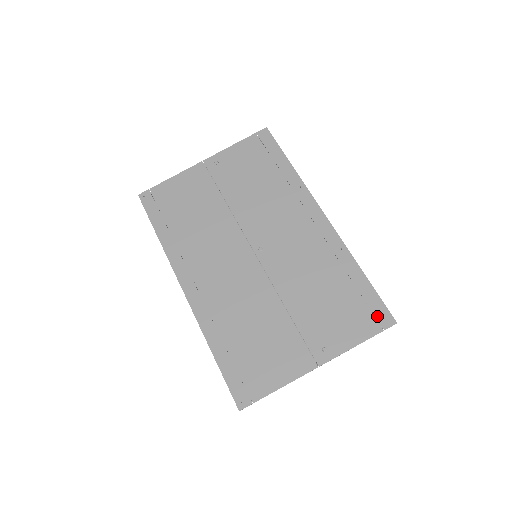
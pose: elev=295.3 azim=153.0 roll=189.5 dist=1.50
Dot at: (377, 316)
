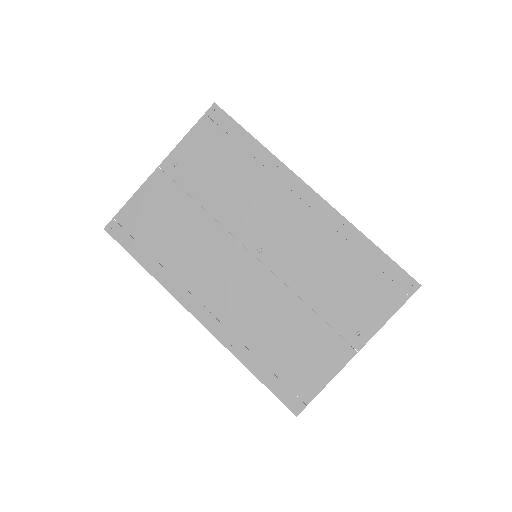
Dot at: (400, 284)
